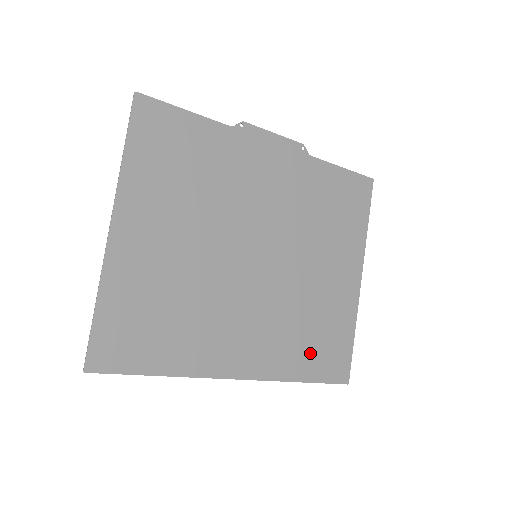
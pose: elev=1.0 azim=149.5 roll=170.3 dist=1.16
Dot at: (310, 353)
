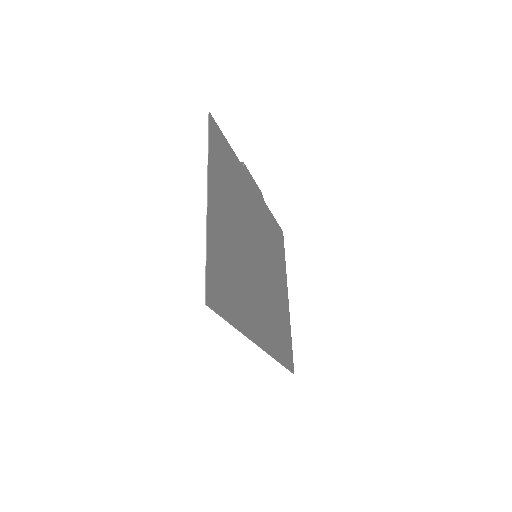
Dot at: (280, 341)
